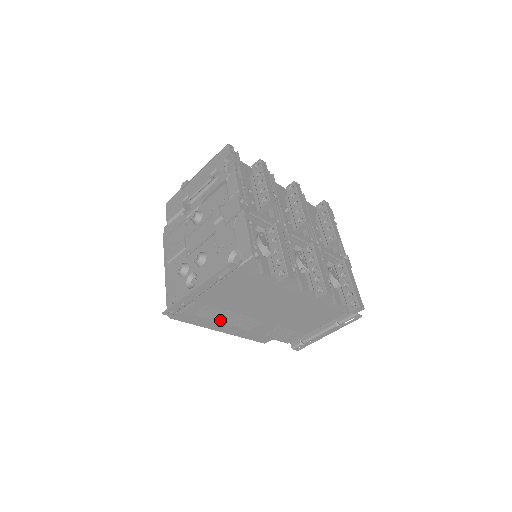
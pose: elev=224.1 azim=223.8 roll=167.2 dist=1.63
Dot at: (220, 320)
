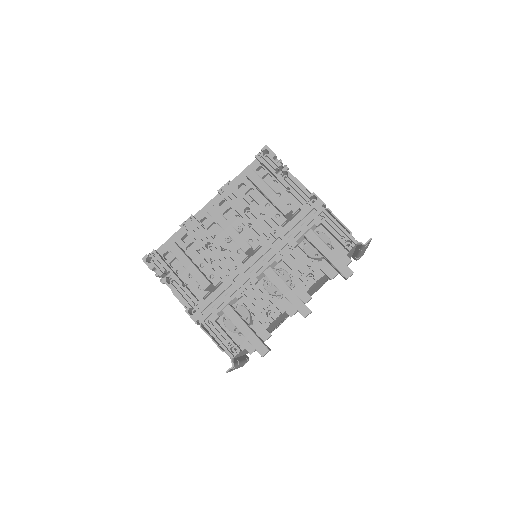
Dot at: (279, 325)
